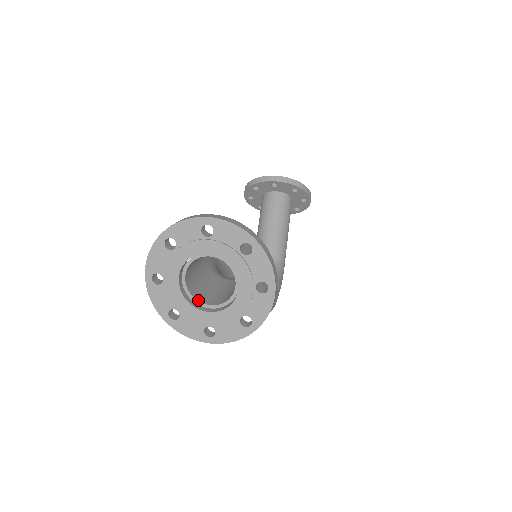
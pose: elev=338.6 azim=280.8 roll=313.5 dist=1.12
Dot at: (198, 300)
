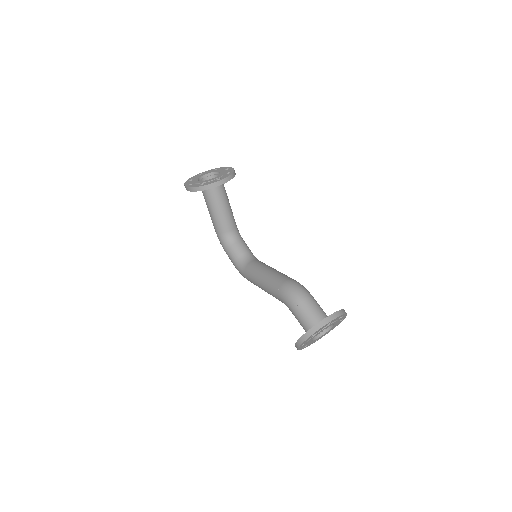
Dot at: occluded
